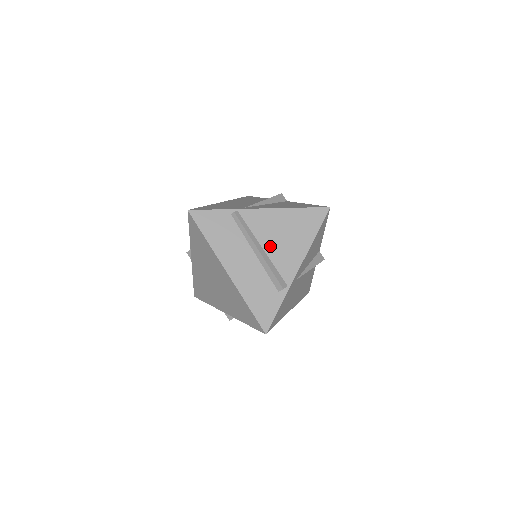
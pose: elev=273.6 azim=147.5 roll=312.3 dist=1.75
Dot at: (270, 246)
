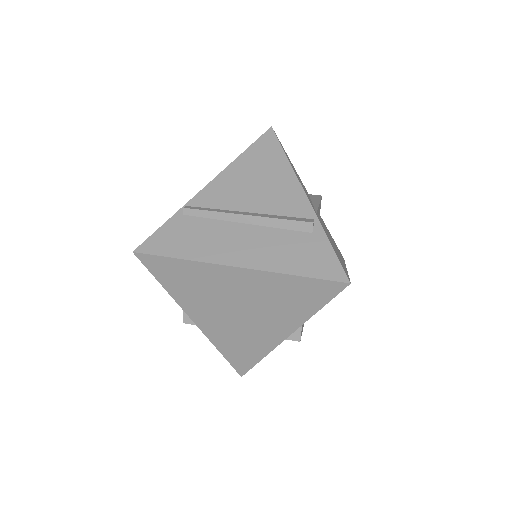
Dot at: (254, 204)
